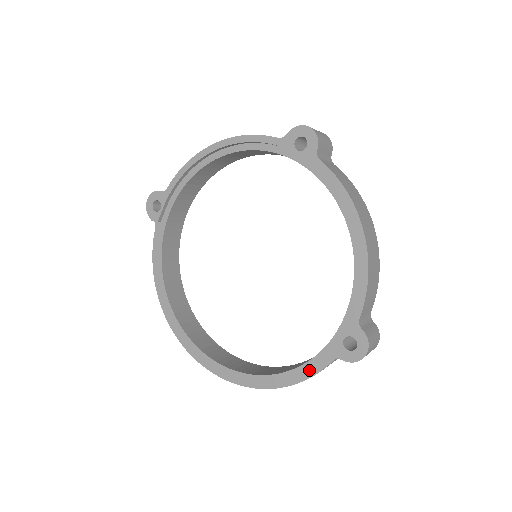
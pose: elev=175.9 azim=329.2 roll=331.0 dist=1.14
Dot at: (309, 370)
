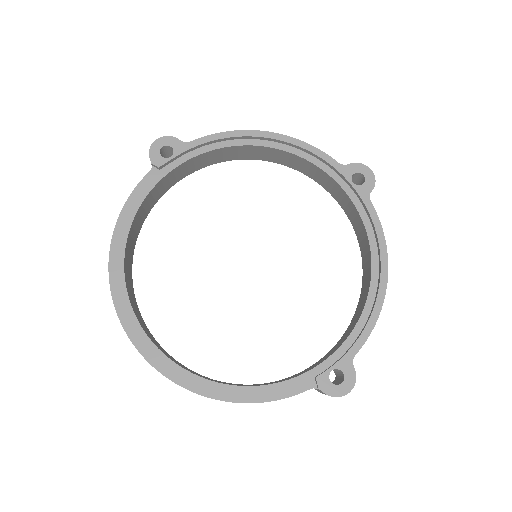
Dot at: (277, 392)
